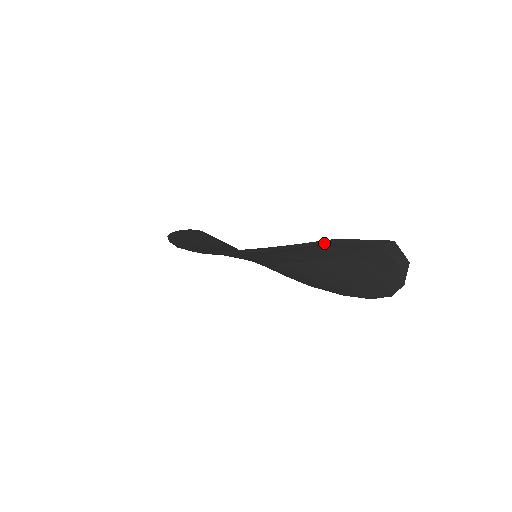
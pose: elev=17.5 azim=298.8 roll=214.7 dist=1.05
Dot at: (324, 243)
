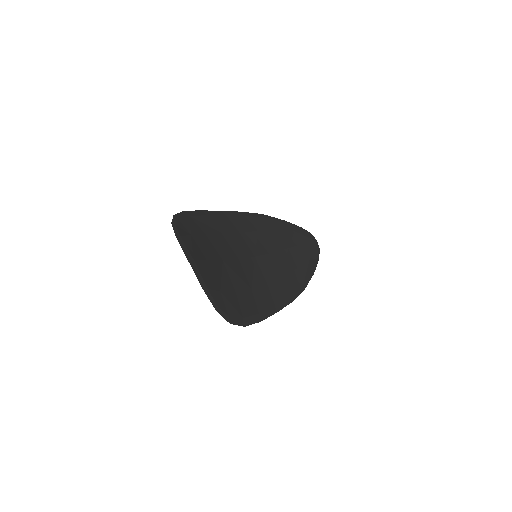
Dot at: (177, 234)
